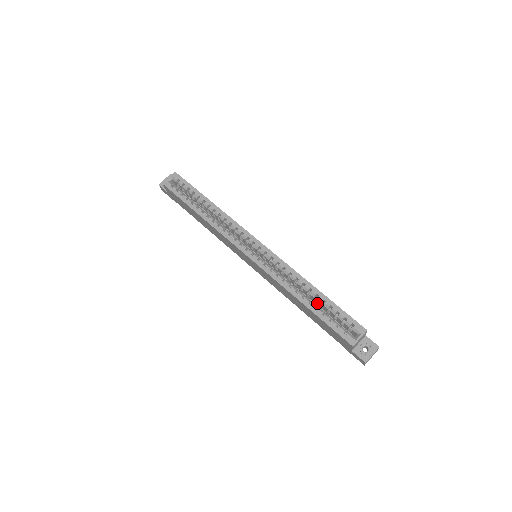
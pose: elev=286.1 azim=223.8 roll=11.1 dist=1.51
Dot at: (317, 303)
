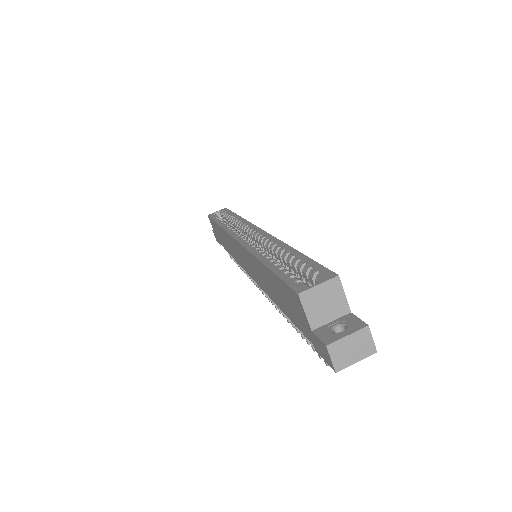
Dot at: occluded
